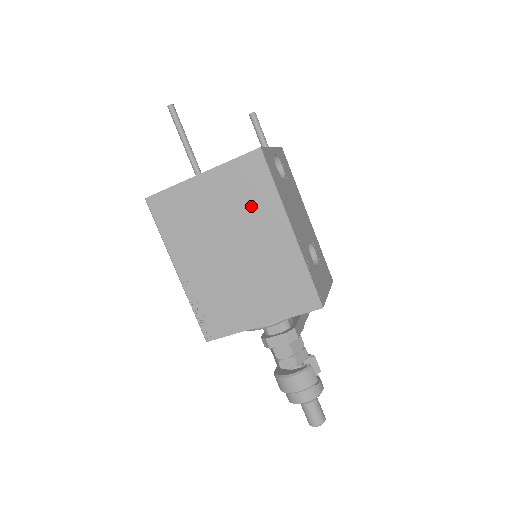
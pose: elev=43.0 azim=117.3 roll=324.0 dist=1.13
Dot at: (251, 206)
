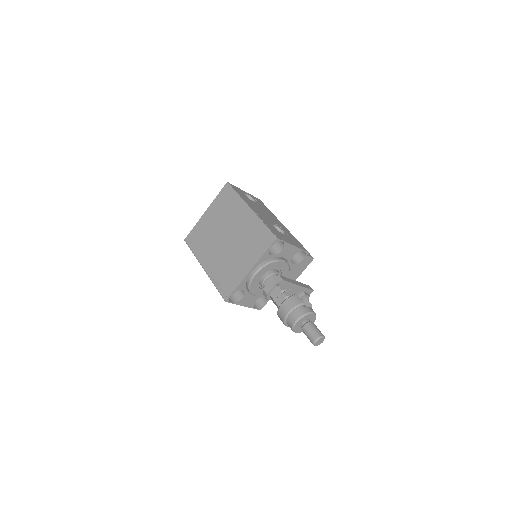
Dot at: (230, 210)
